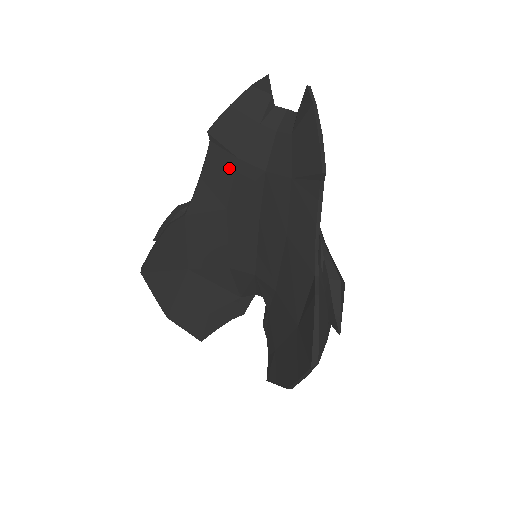
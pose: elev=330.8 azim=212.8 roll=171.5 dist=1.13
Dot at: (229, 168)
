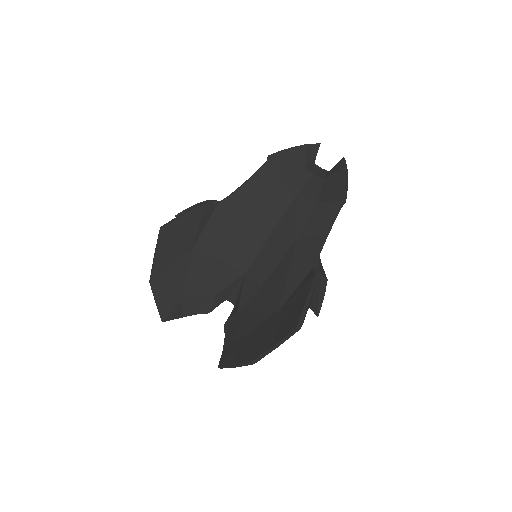
Dot at: (271, 184)
